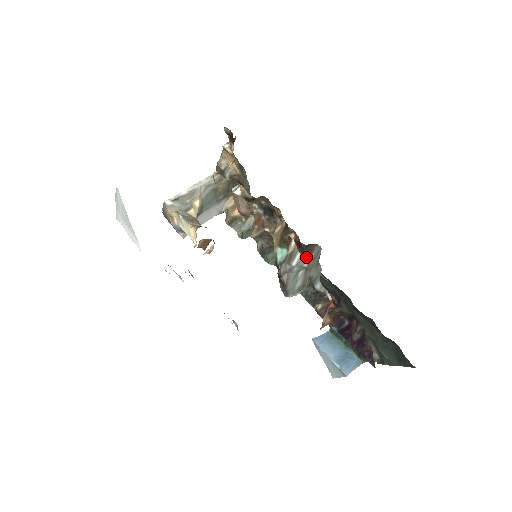
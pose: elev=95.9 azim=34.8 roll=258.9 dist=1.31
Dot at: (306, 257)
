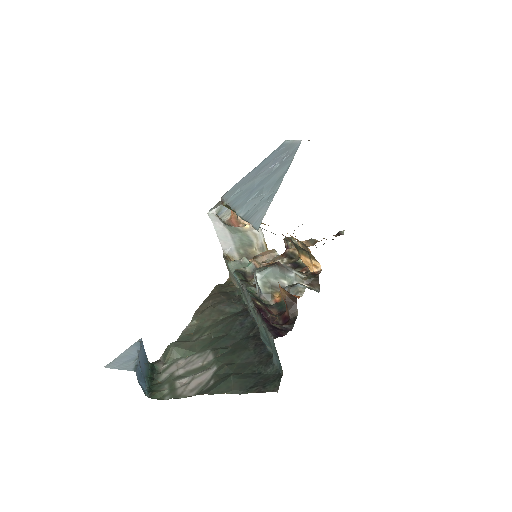
Dot at: (304, 283)
